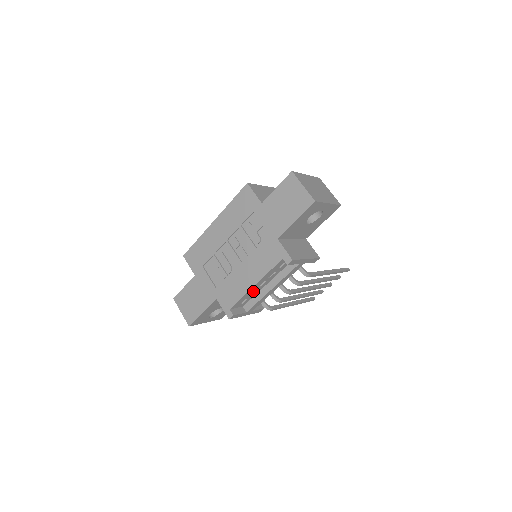
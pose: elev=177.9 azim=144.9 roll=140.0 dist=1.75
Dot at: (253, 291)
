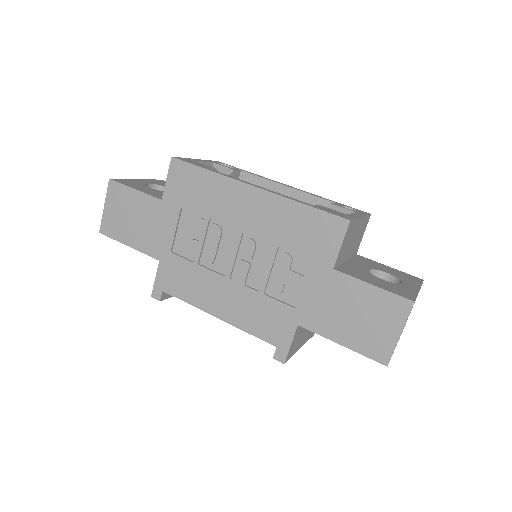
Dot at: occluded
